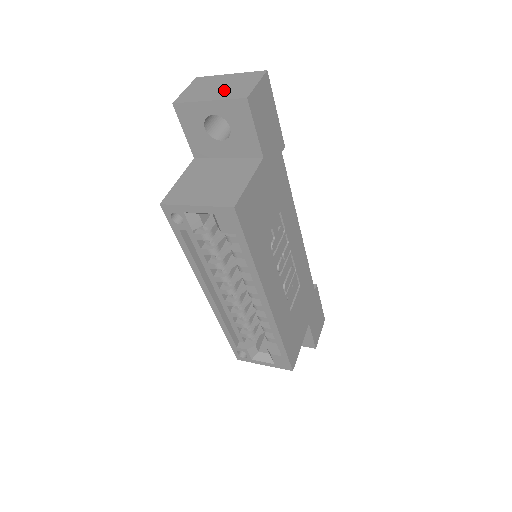
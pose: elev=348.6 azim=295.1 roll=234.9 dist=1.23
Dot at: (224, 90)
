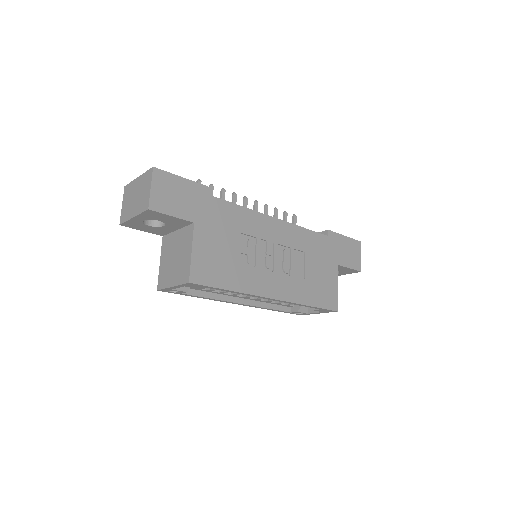
Dot at: (138, 202)
